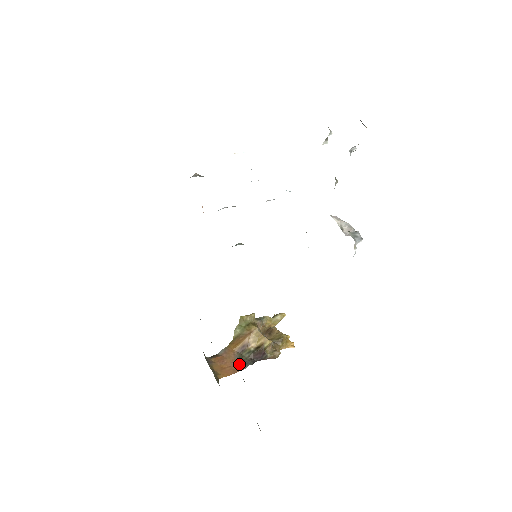
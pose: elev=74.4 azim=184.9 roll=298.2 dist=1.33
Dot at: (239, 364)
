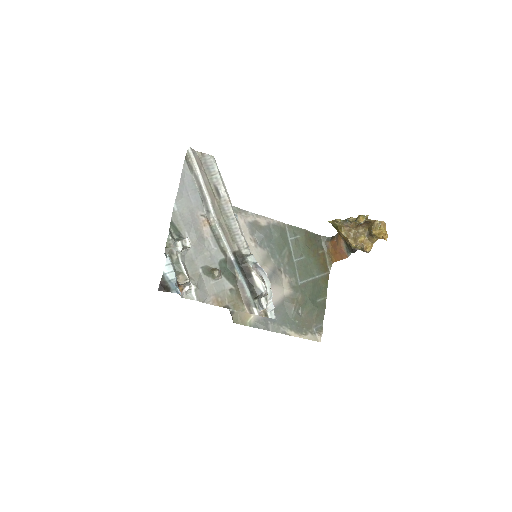
Dot at: (344, 252)
